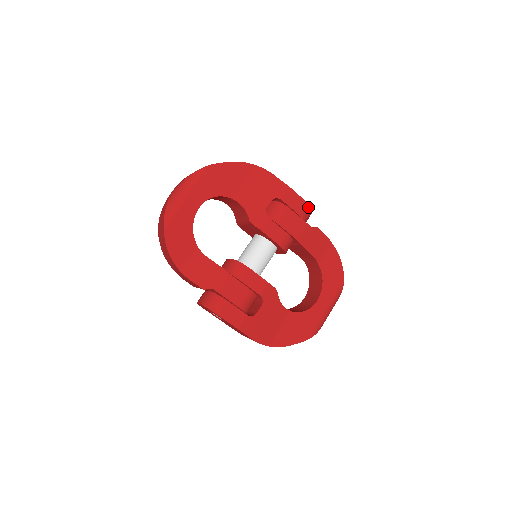
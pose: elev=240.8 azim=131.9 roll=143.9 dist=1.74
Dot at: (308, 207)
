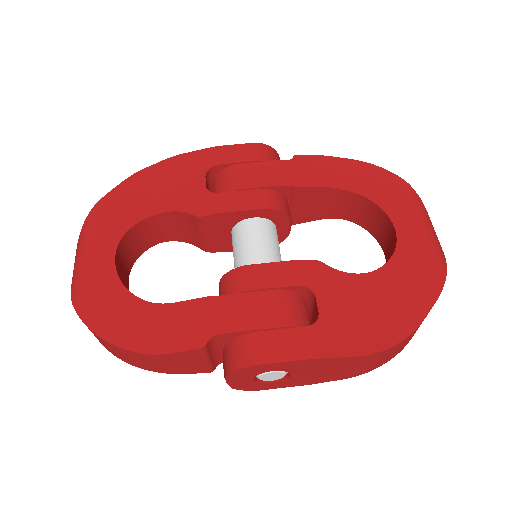
Dot at: (261, 147)
